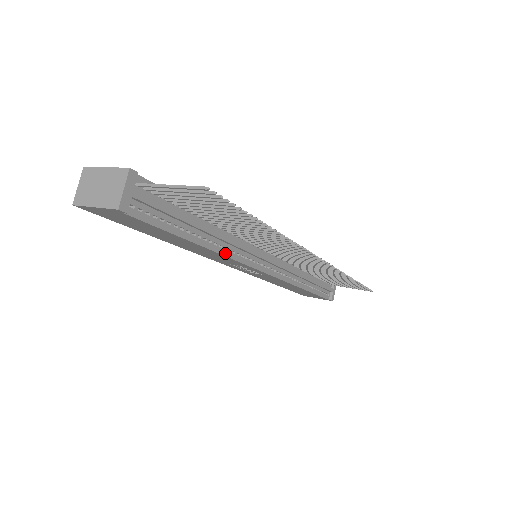
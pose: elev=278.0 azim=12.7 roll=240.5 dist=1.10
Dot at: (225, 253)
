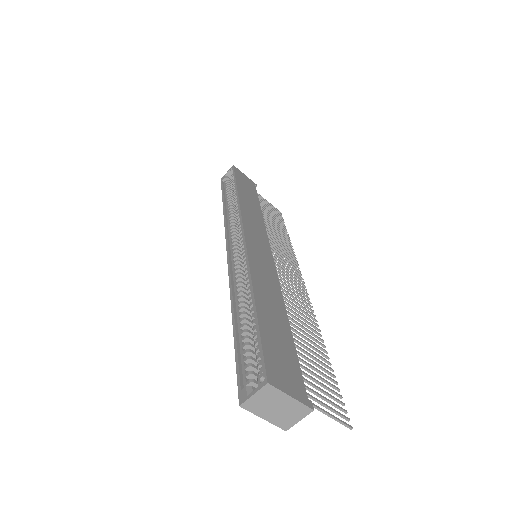
Dot at: occluded
